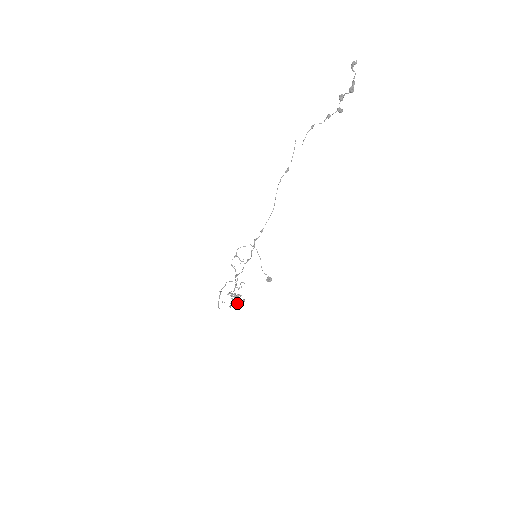
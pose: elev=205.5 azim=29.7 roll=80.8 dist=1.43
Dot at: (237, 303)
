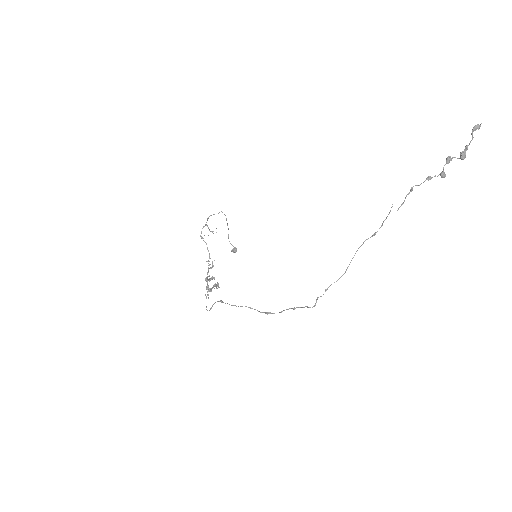
Dot at: (211, 288)
